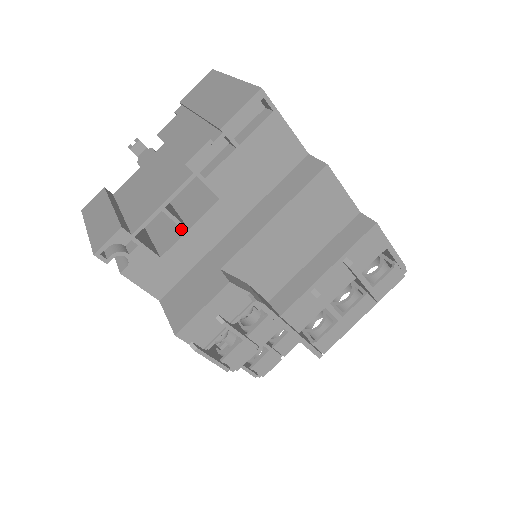
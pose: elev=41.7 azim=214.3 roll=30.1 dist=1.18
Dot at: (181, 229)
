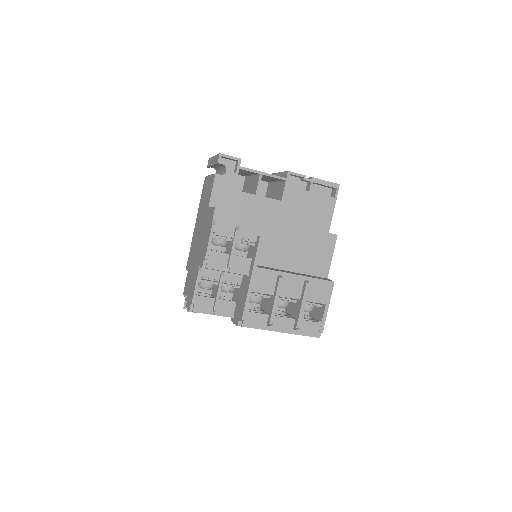
Dot at: occluded
